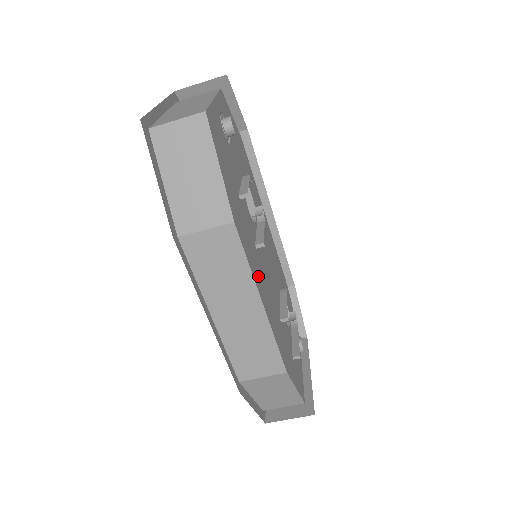
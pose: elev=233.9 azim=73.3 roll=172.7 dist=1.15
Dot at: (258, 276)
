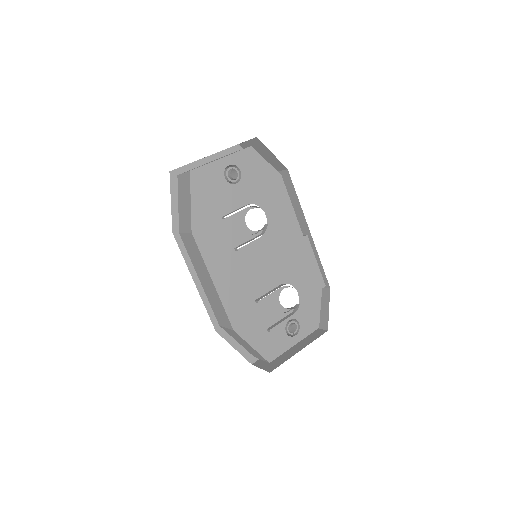
Dot at: (220, 266)
